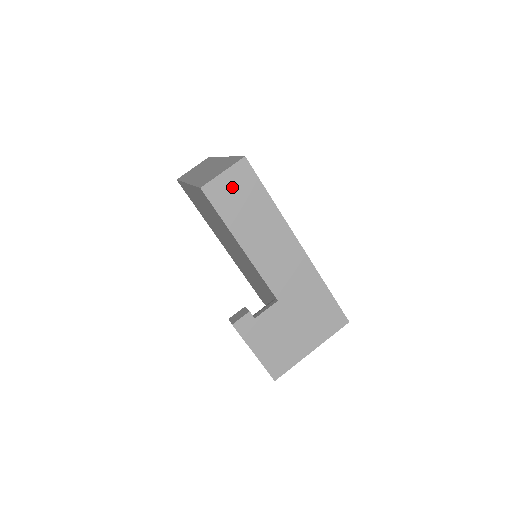
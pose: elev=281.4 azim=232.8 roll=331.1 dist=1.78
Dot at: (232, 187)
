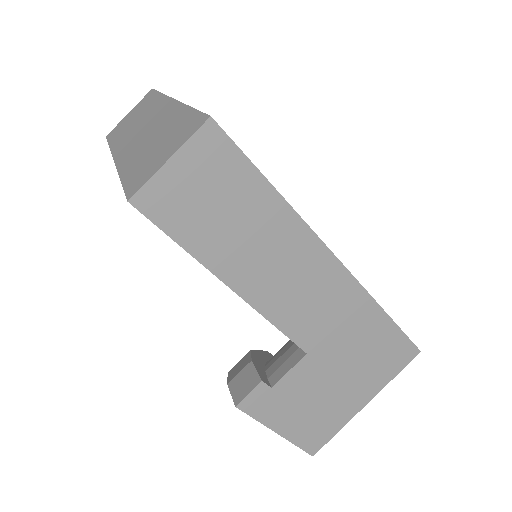
Dot at: (194, 185)
